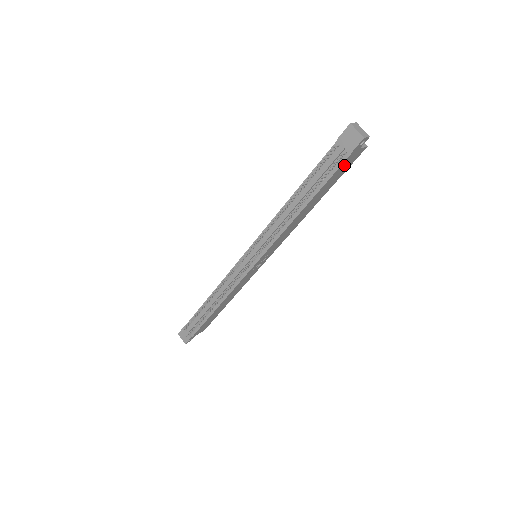
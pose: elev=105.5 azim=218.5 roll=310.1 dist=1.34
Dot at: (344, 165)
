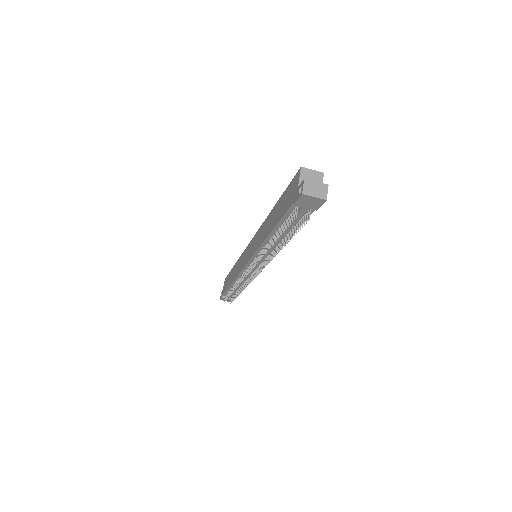
Dot at: occluded
